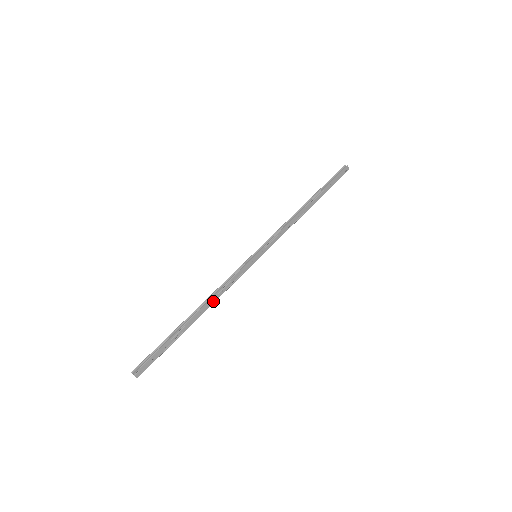
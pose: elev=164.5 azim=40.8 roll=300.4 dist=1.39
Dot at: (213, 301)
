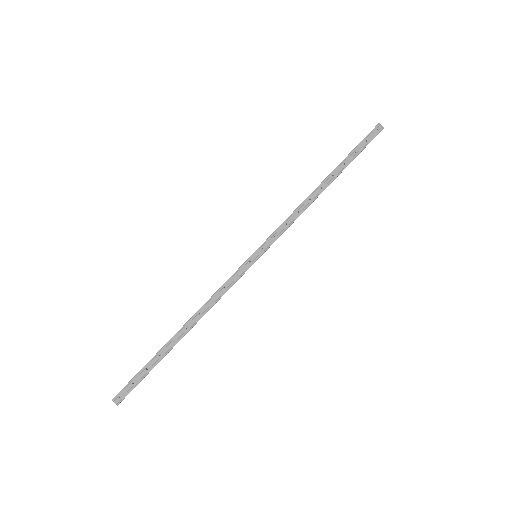
Dot at: (202, 314)
